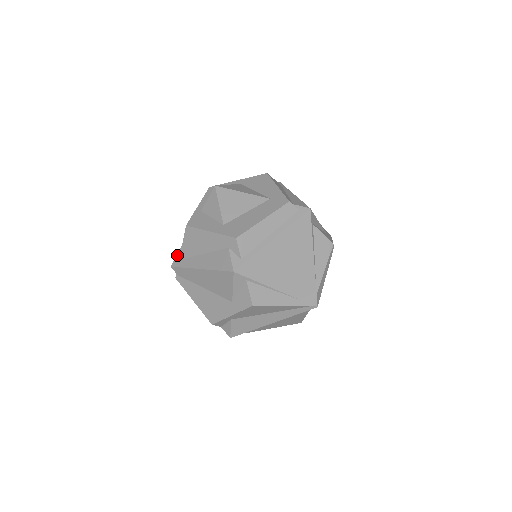
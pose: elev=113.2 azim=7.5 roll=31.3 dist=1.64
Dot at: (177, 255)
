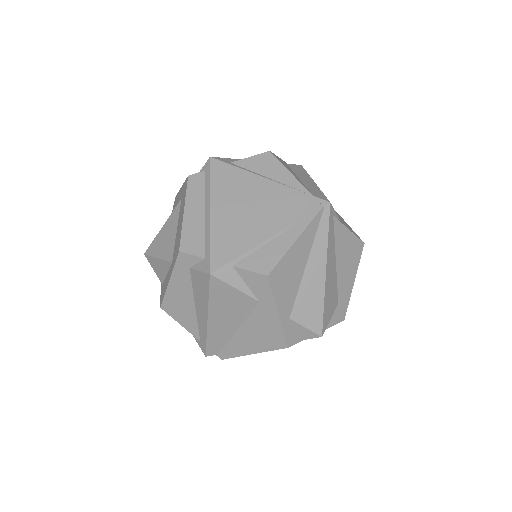
Dot at: (196, 341)
